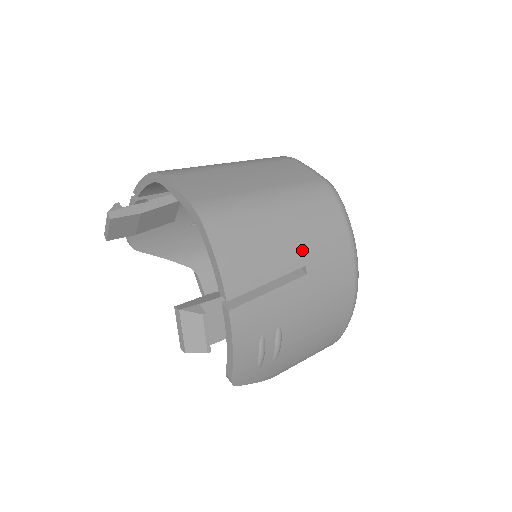
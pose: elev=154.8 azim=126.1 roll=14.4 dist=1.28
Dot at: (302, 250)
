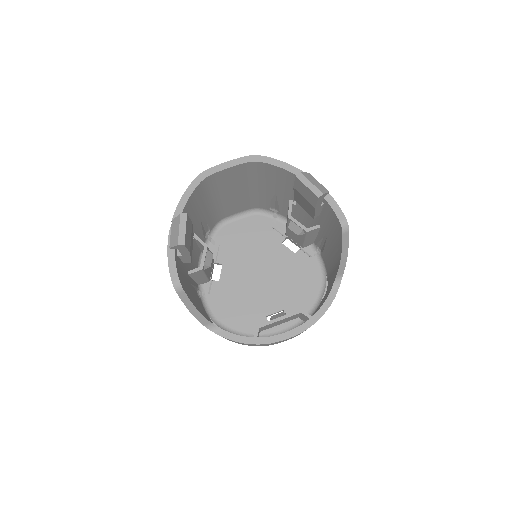
Dot at: occluded
